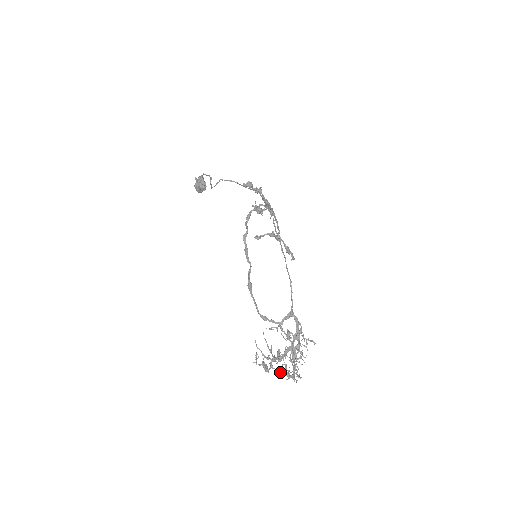
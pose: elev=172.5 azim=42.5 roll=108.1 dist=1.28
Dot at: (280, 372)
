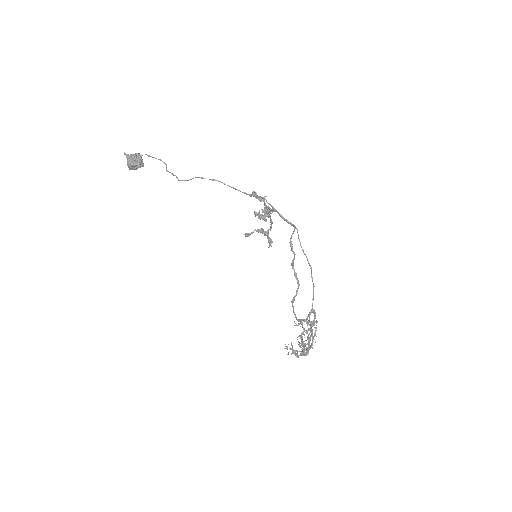
Dot at: occluded
